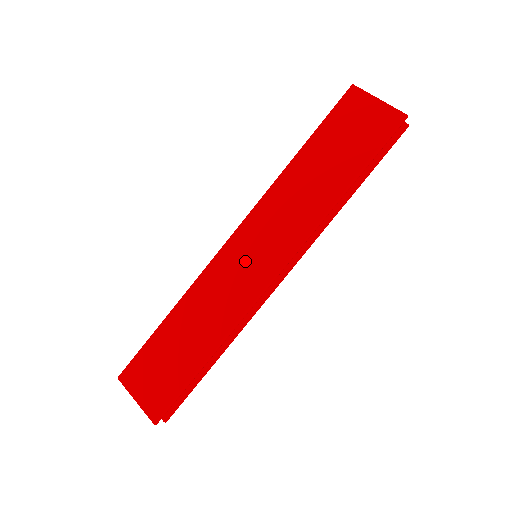
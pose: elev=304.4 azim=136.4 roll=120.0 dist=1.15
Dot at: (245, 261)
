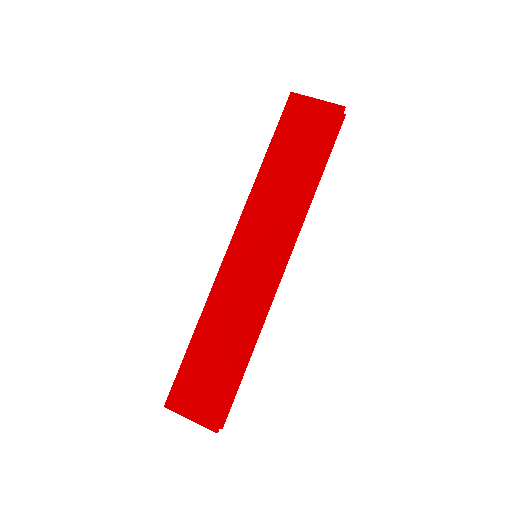
Dot at: (250, 262)
